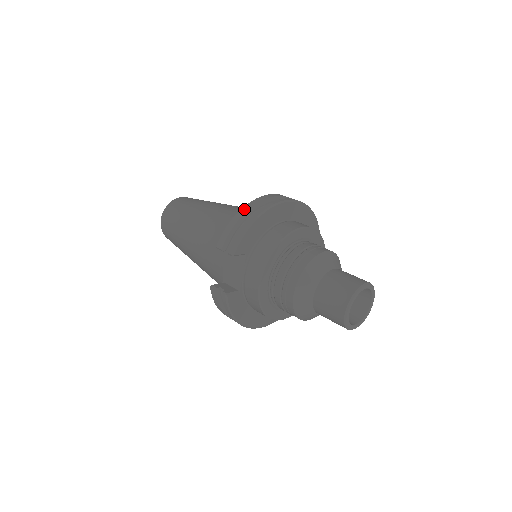
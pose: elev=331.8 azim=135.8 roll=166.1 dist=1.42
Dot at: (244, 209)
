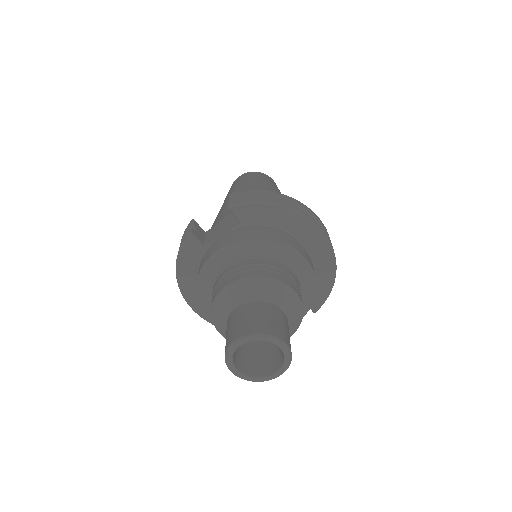
Dot at: (283, 195)
